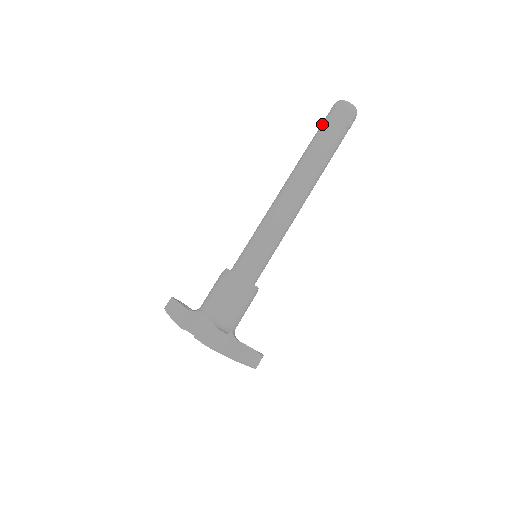
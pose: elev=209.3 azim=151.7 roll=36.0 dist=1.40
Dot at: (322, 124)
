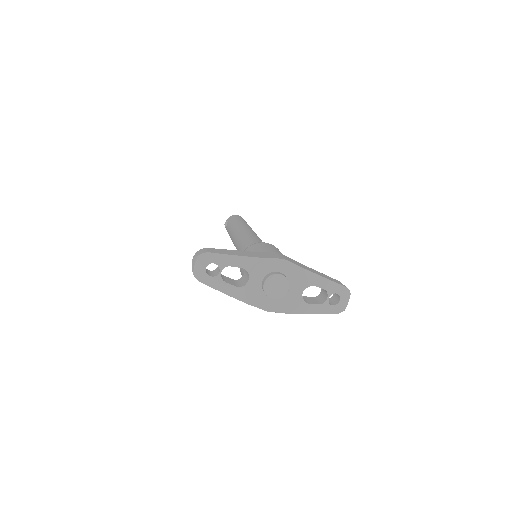
Dot at: (235, 218)
